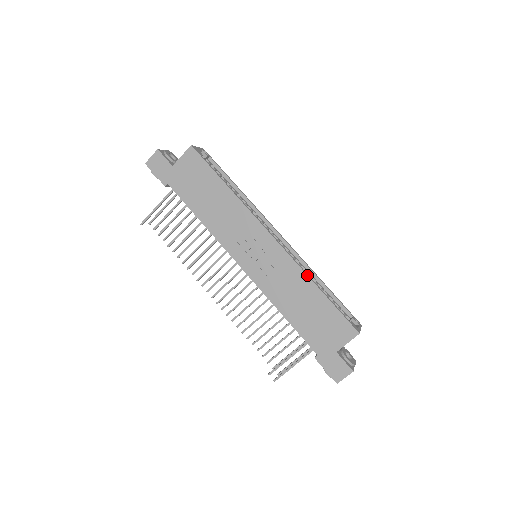
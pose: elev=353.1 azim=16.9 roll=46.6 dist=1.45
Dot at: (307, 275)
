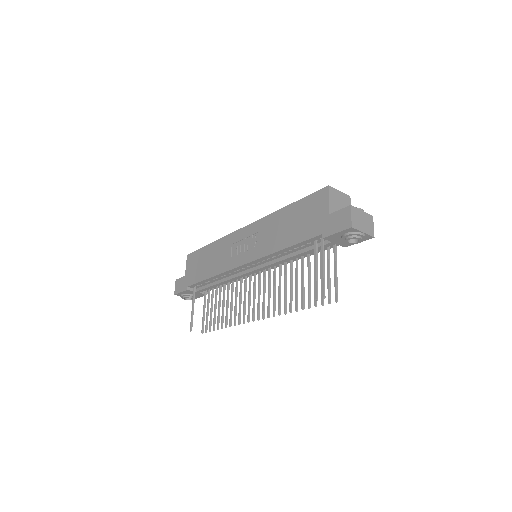
Dot at: (275, 212)
